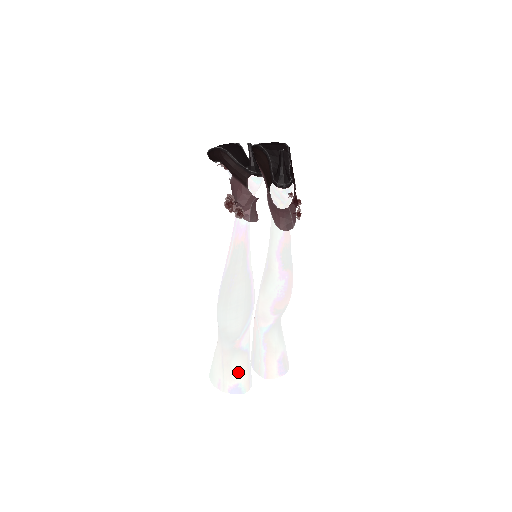
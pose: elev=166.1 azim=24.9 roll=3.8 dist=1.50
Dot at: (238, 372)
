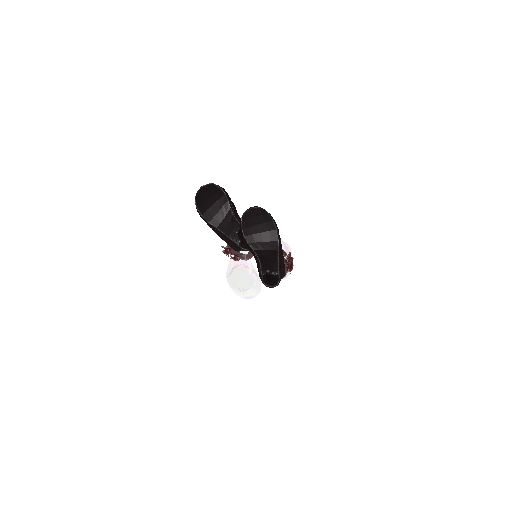
Dot at: (249, 292)
